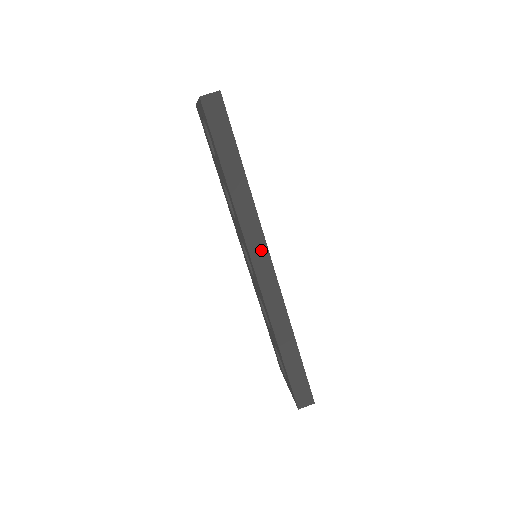
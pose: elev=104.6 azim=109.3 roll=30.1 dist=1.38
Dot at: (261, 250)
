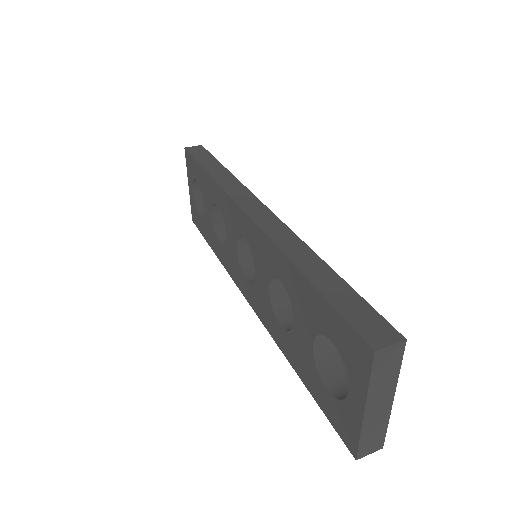
Dot at: (250, 200)
